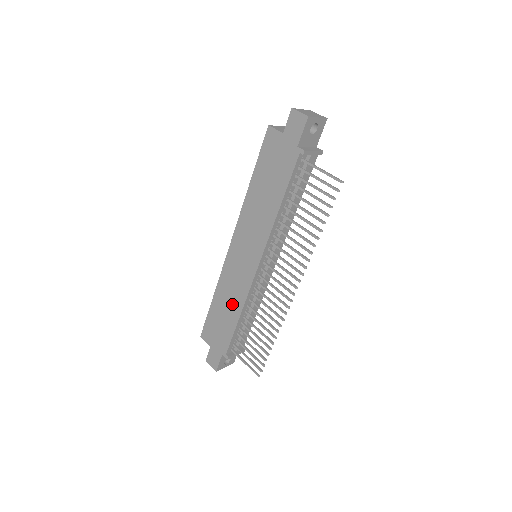
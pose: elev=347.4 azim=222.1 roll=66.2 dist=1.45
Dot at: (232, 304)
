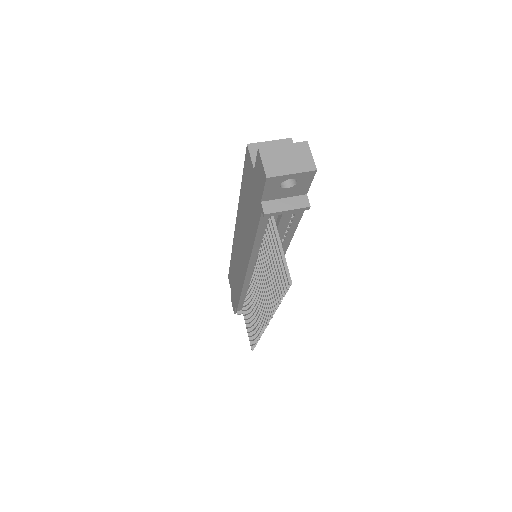
Dot at: (237, 281)
